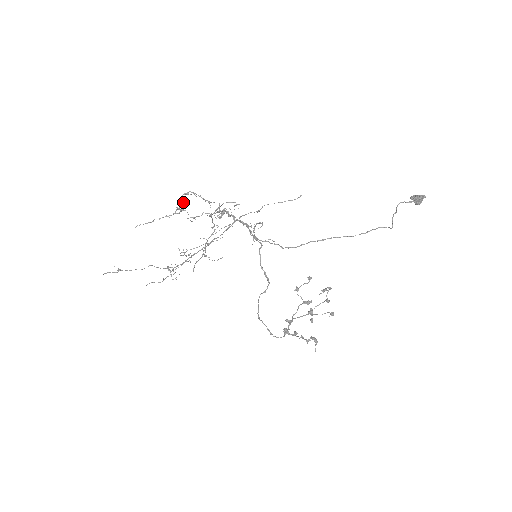
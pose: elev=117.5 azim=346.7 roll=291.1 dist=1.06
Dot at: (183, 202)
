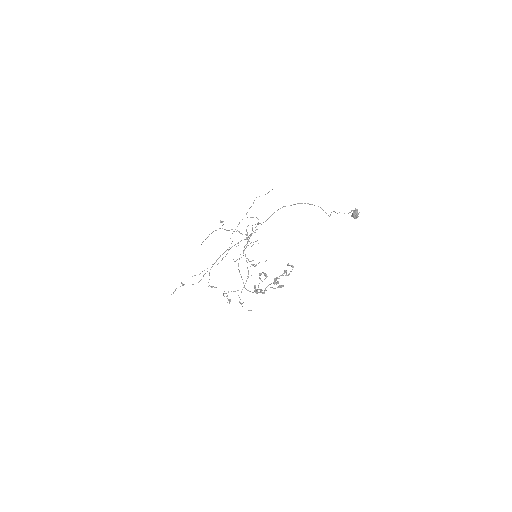
Dot at: (228, 230)
